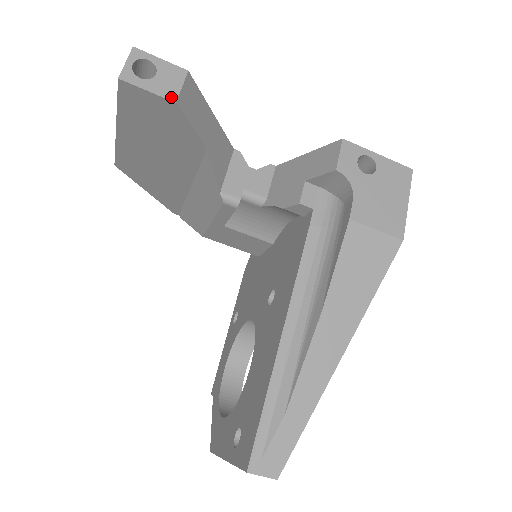
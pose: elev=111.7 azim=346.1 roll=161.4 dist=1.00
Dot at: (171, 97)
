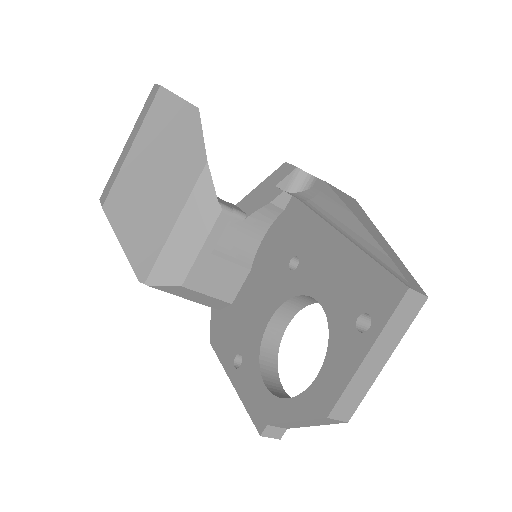
Dot at: (194, 106)
